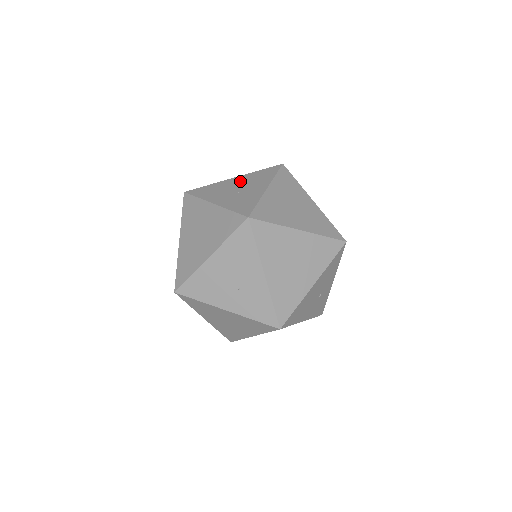
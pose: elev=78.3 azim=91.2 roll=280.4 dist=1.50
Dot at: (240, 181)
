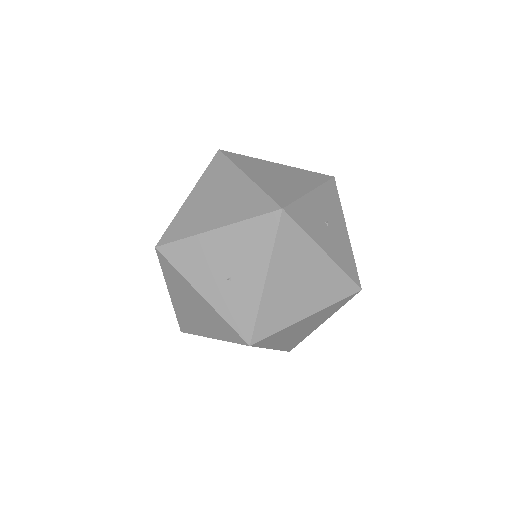
Dot at: (227, 245)
